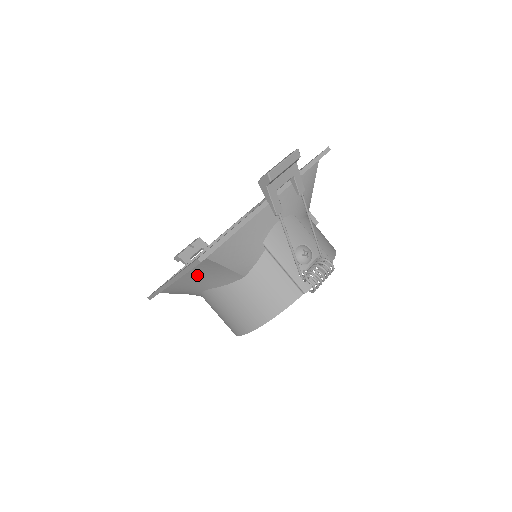
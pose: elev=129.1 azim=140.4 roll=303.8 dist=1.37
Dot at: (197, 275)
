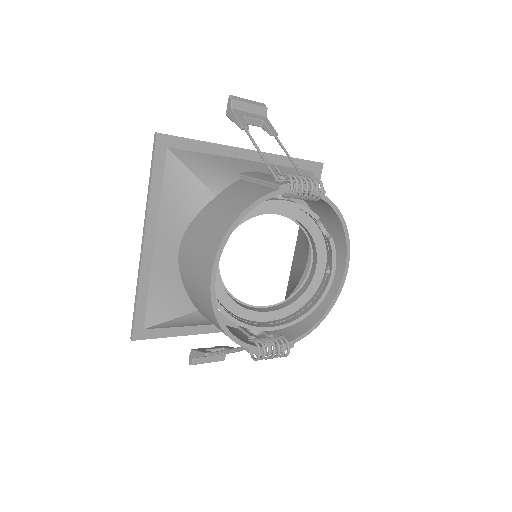
Dot at: (168, 208)
